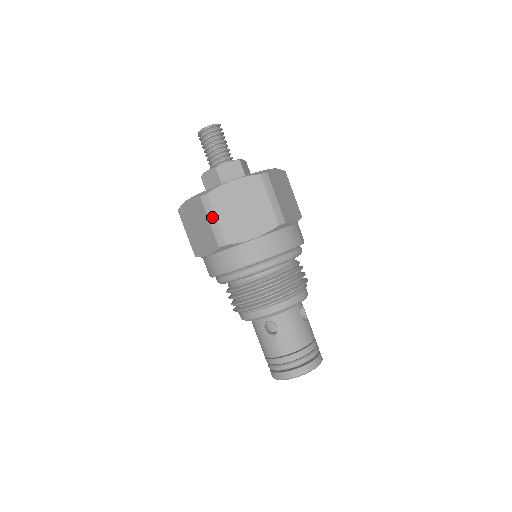
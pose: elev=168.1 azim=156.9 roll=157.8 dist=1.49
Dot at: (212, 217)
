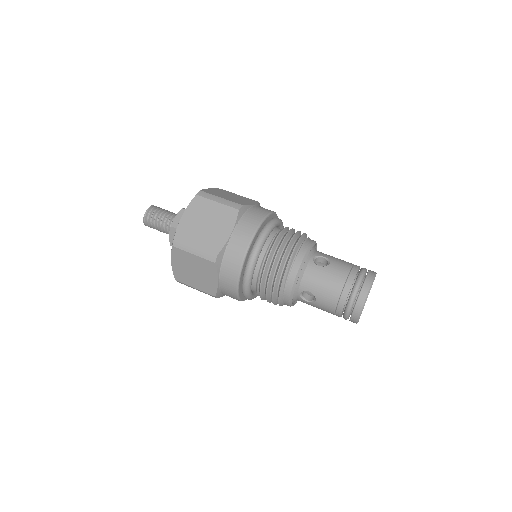
Dot at: (216, 198)
